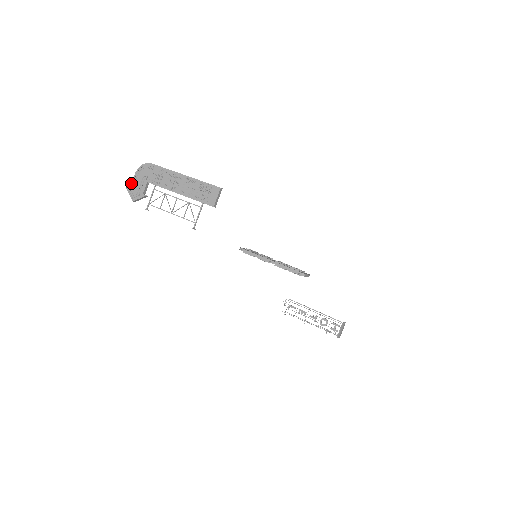
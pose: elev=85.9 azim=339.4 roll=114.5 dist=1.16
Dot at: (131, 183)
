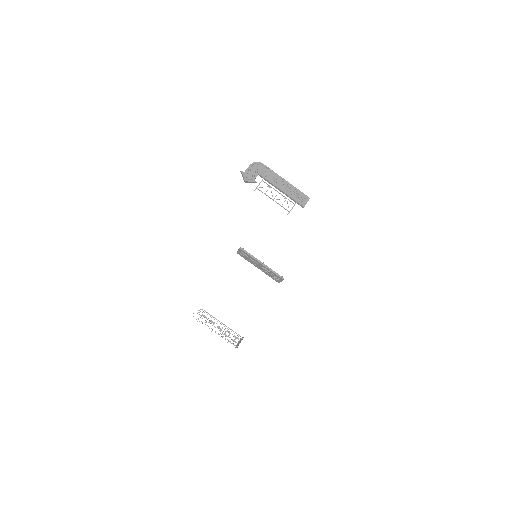
Dot at: (246, 169)
